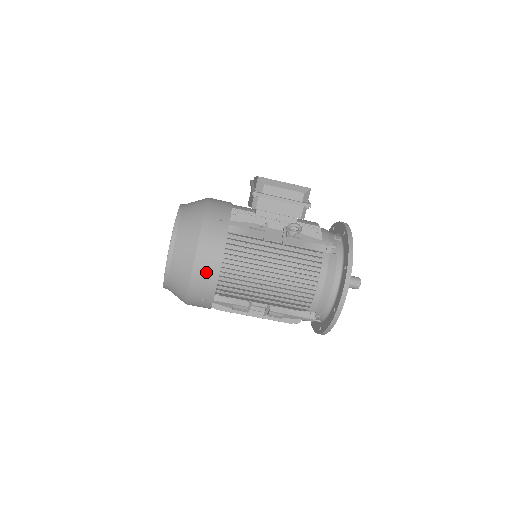
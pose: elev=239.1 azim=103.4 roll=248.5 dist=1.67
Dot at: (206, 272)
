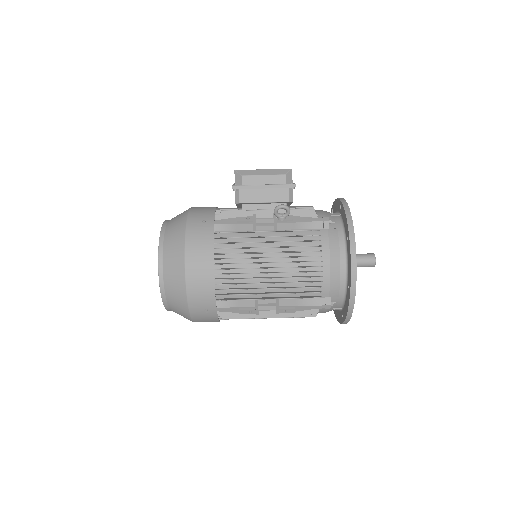
Dot at: (200, 277)
